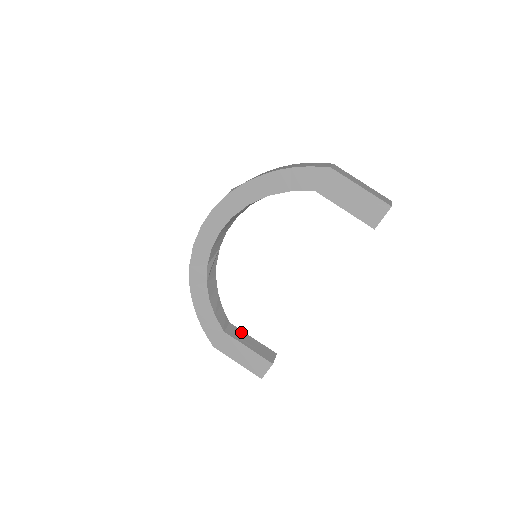
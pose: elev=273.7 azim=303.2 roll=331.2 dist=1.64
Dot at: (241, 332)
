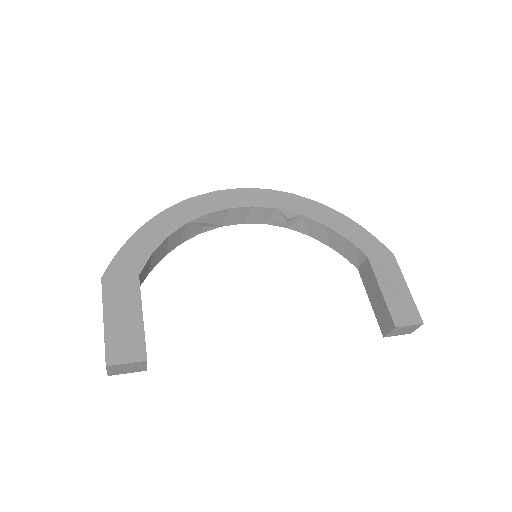
Dot at: occluded
